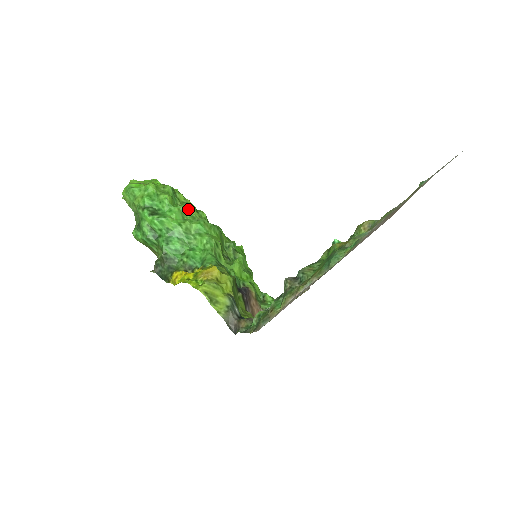
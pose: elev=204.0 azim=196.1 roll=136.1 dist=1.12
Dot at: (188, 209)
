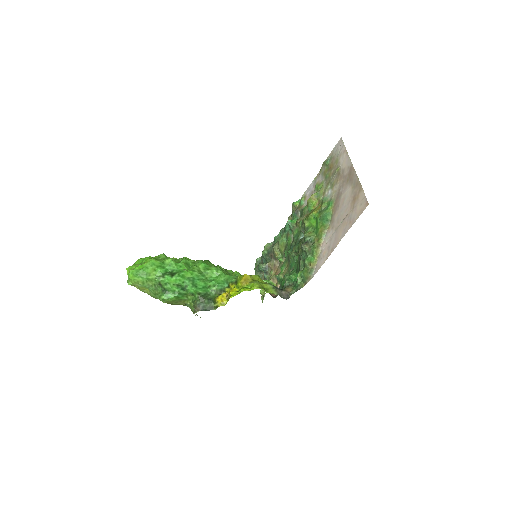
Dot at: (187, 260)
